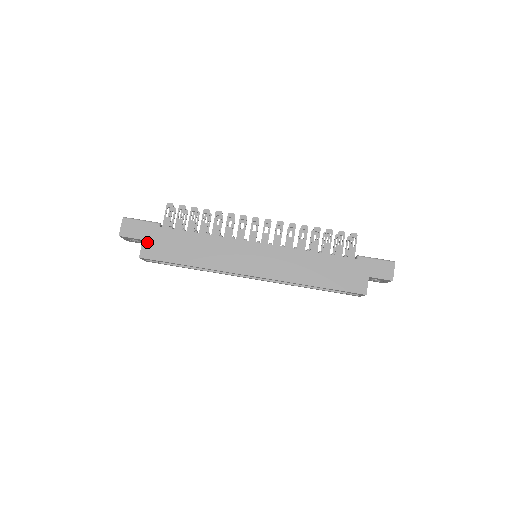
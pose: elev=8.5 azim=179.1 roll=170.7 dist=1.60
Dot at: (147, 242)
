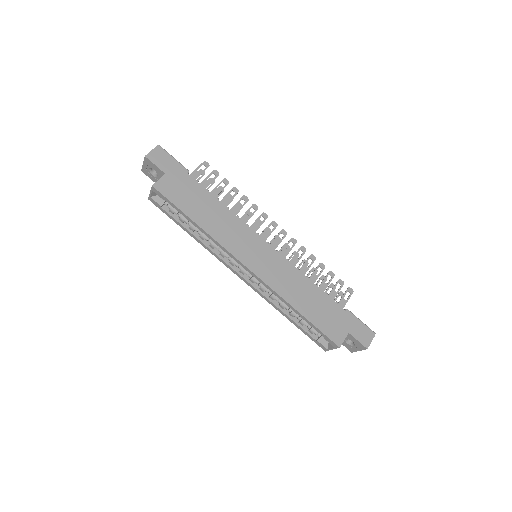
Dot at: (168, 178)
